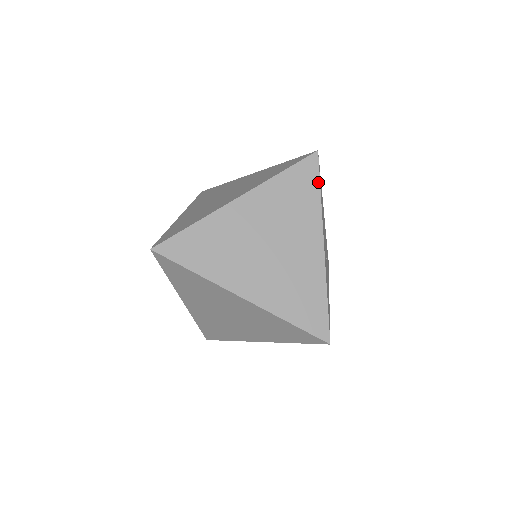
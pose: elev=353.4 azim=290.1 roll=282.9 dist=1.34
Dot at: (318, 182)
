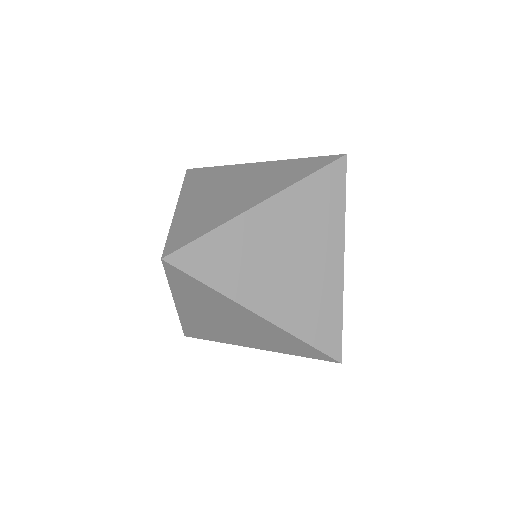
Dot at: (344, 190)
